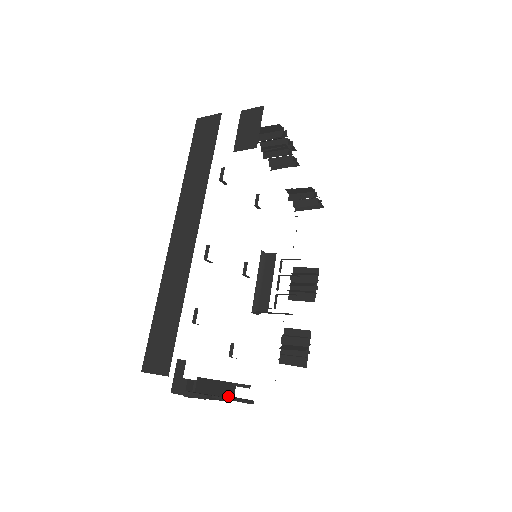
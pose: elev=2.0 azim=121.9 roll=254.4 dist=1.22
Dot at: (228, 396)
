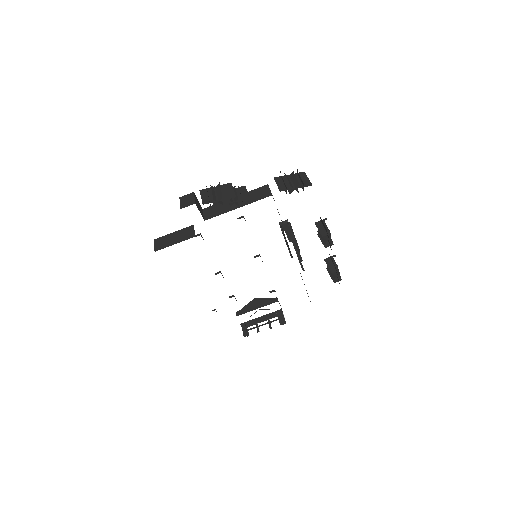
Dot at: (275, 316)
